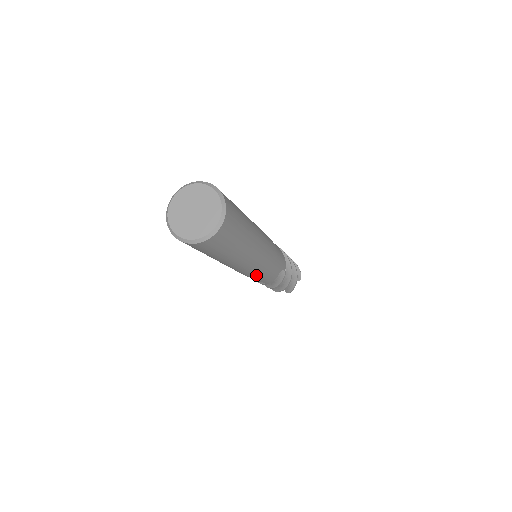
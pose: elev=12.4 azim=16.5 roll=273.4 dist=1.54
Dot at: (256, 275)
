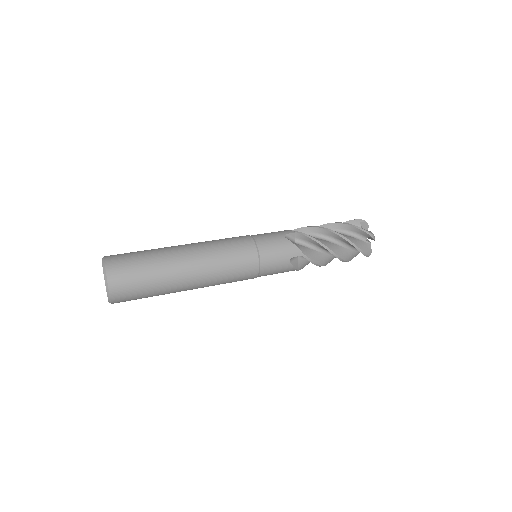
Dot at: occluded
